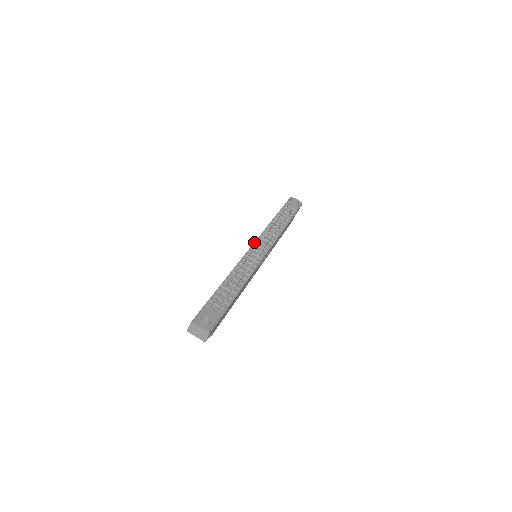
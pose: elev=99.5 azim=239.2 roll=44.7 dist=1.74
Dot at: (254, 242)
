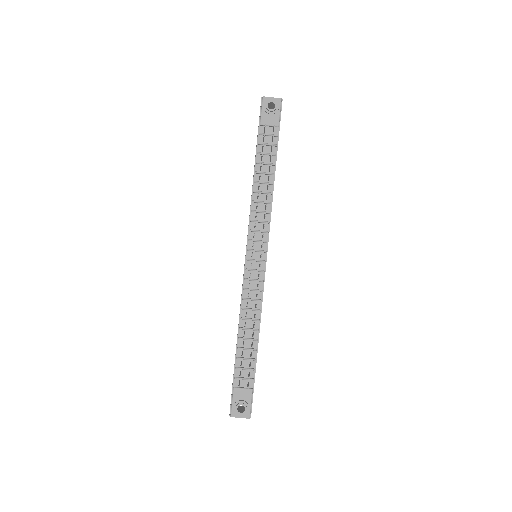
Dot at: (246, 246)
